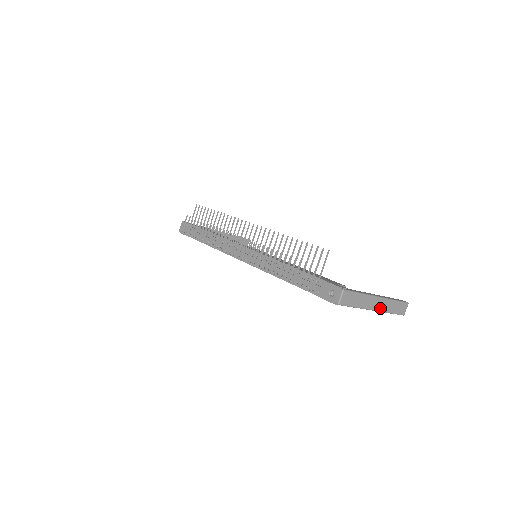
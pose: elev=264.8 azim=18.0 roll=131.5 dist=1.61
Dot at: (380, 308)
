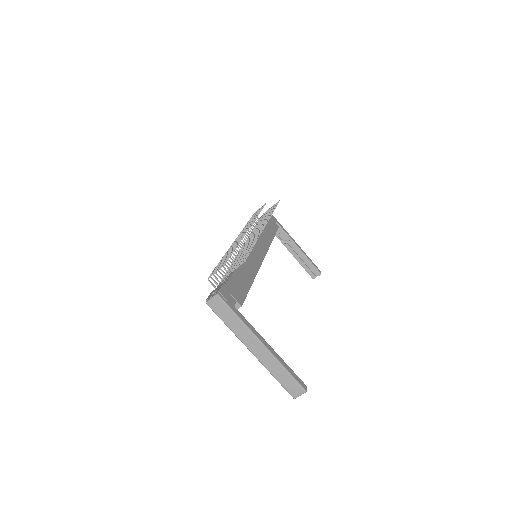
Dot at: (260, 357)
